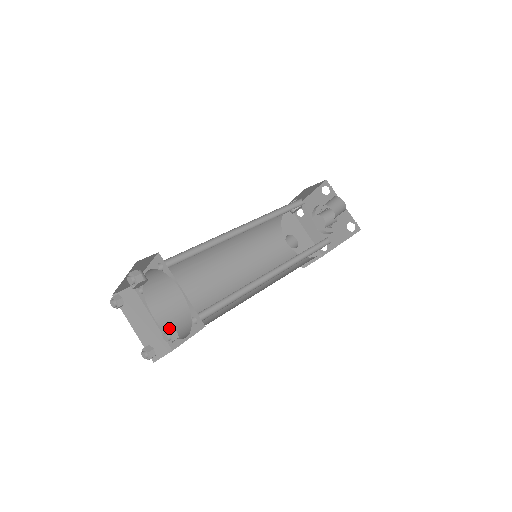
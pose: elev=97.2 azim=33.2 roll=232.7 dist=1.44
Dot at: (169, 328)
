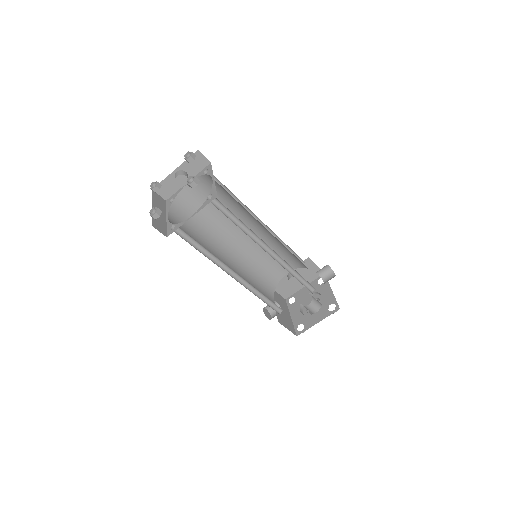
Dot at: (195, 177)
